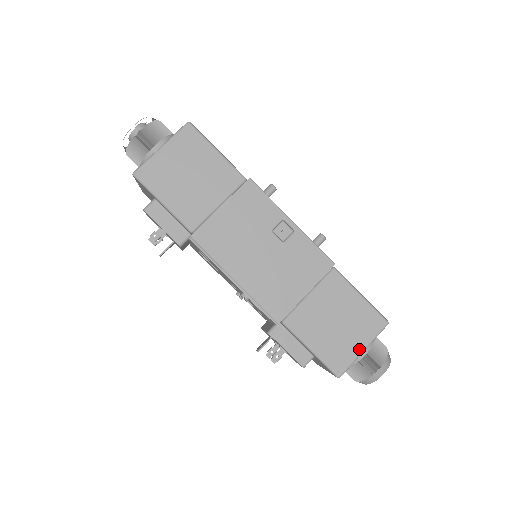
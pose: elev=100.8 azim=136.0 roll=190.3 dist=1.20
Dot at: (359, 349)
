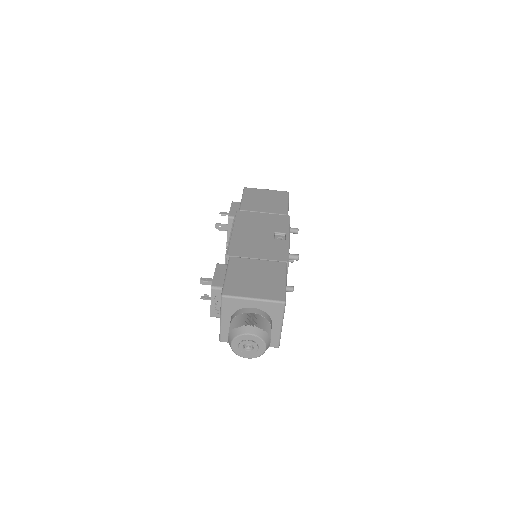
Dot at: (251, 295)
